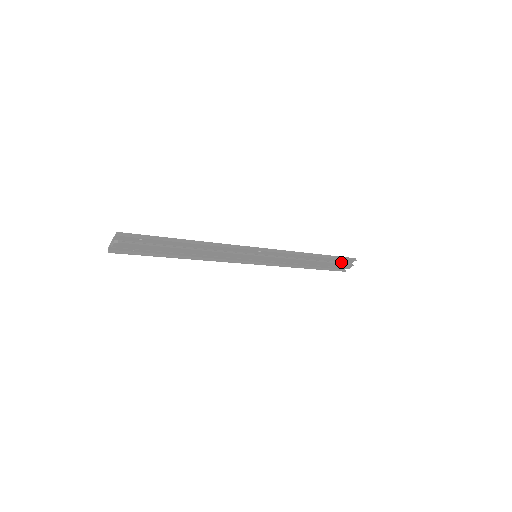
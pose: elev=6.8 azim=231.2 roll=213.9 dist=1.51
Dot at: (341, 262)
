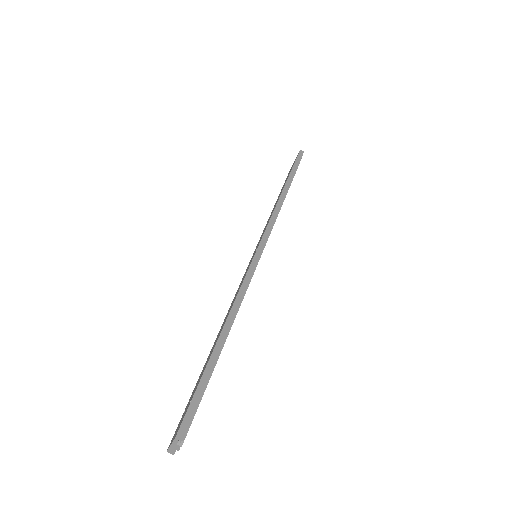
Dot at: occluded
